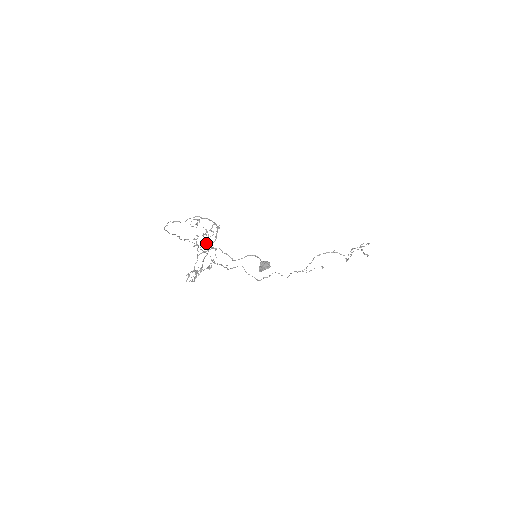
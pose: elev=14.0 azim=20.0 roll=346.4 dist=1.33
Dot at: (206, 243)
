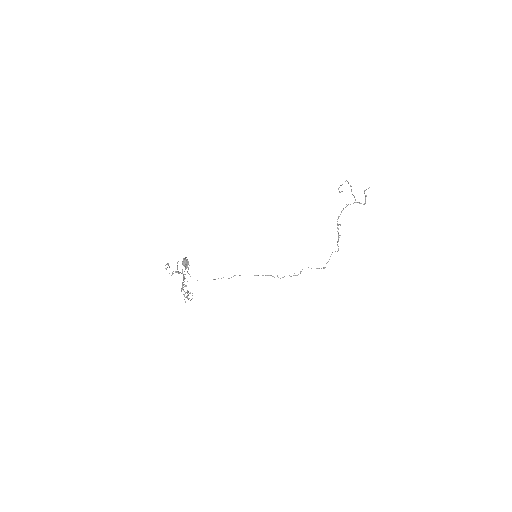
Dot at: (169, 273)
